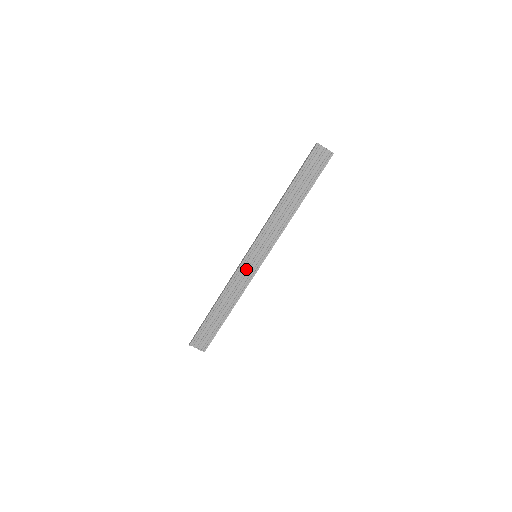
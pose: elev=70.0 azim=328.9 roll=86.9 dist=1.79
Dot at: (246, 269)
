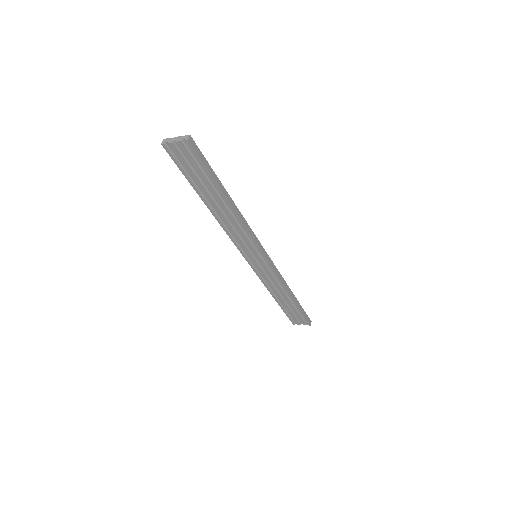
Dot at: (261, 269)
